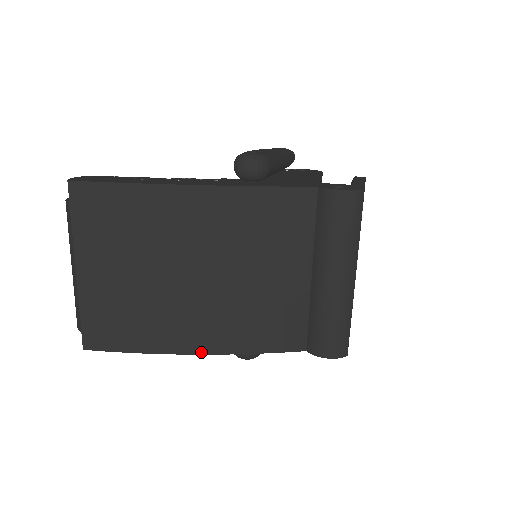
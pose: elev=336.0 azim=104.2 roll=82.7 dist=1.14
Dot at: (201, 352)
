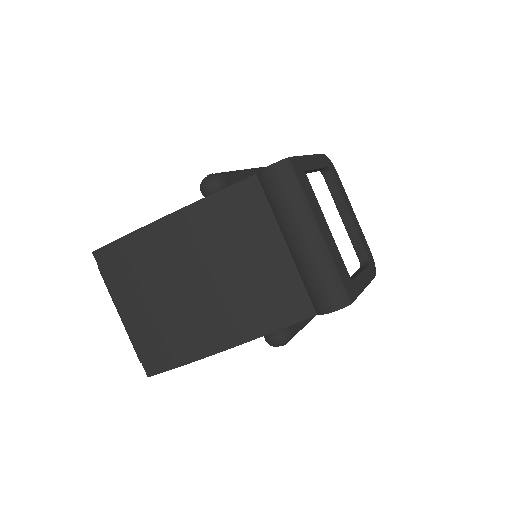
Dot at: (229, 346)
